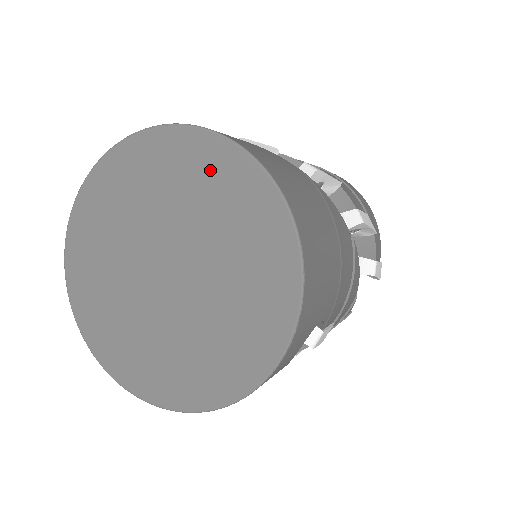
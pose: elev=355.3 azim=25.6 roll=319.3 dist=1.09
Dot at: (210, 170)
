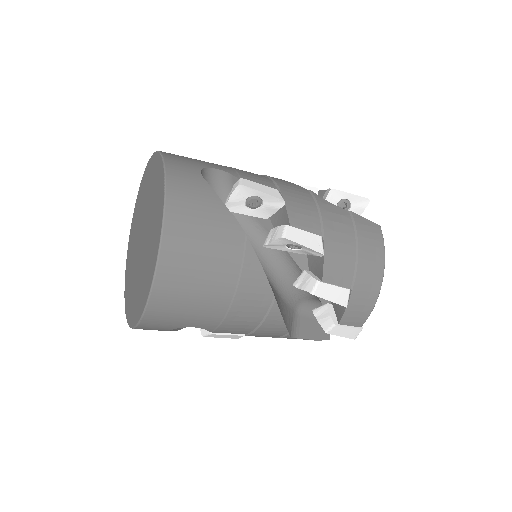
Dot at: (158, 208)
